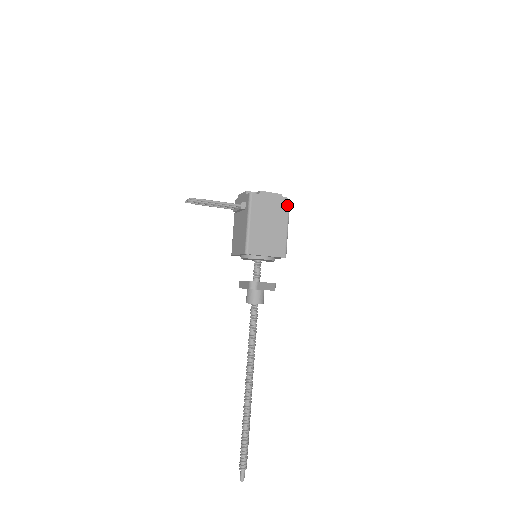
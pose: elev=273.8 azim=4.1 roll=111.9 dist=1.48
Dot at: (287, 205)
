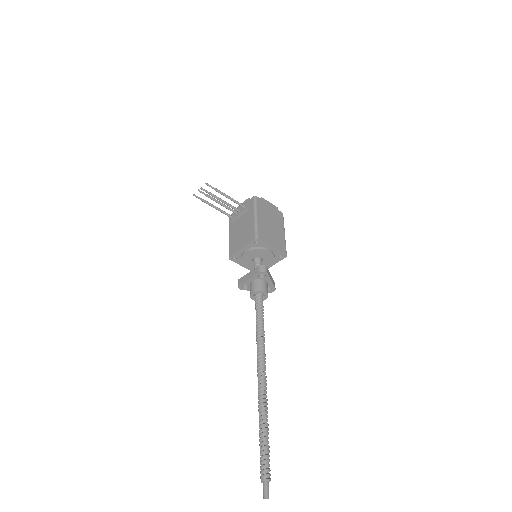
Dot at: (282, 217)
